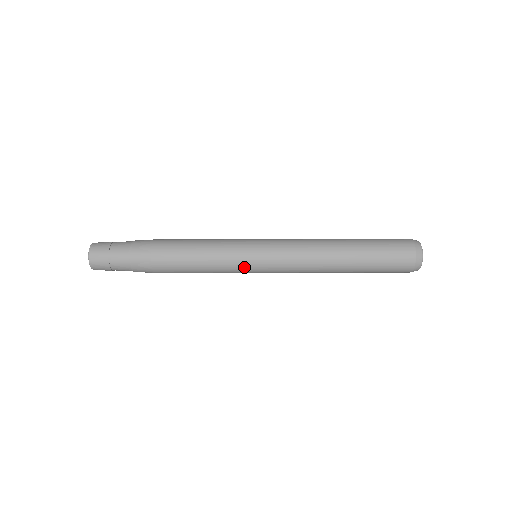
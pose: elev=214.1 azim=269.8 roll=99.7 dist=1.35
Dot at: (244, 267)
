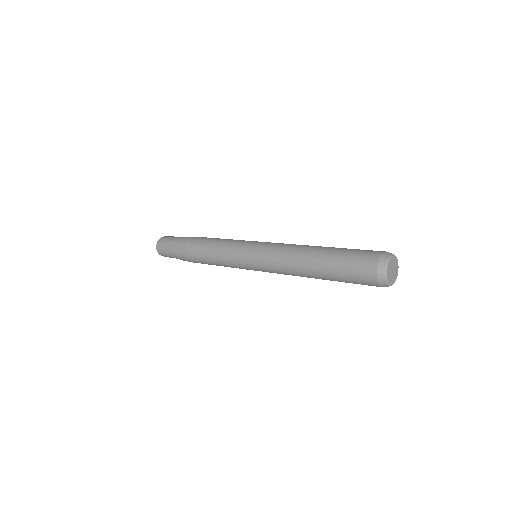
Dot at: (241, 264)
